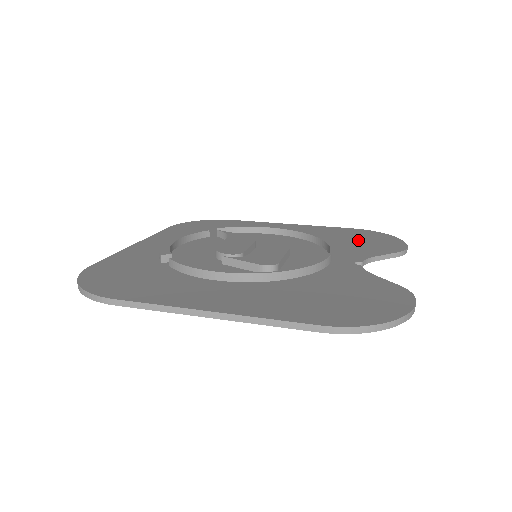
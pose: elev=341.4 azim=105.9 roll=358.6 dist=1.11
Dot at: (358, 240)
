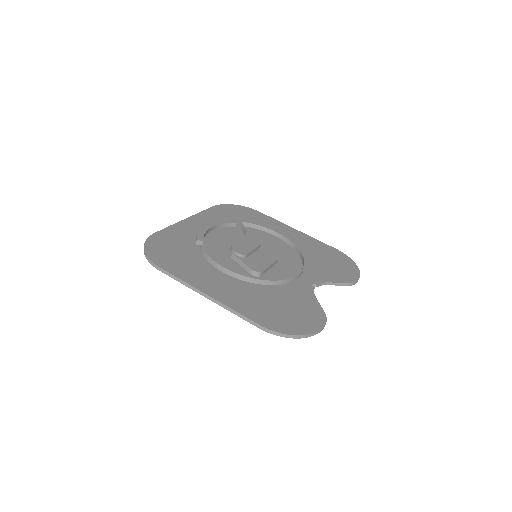
Dot at: (330, 263)
